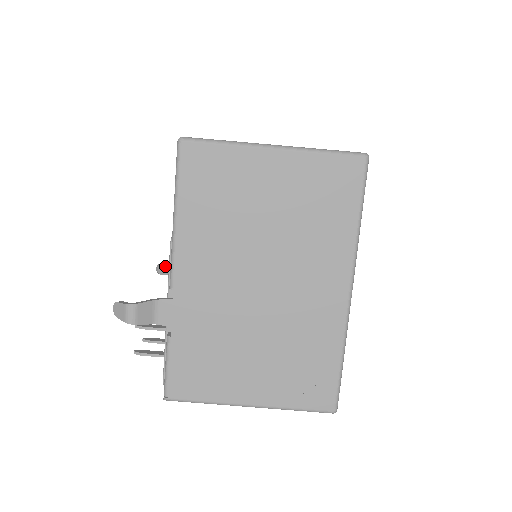
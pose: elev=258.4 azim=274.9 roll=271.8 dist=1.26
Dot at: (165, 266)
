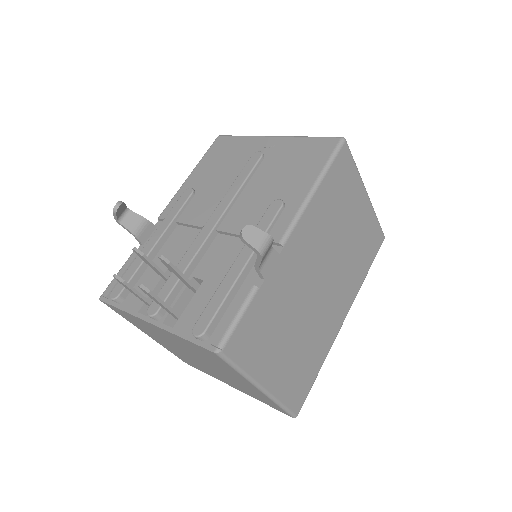
Dot at: (123, 207)
